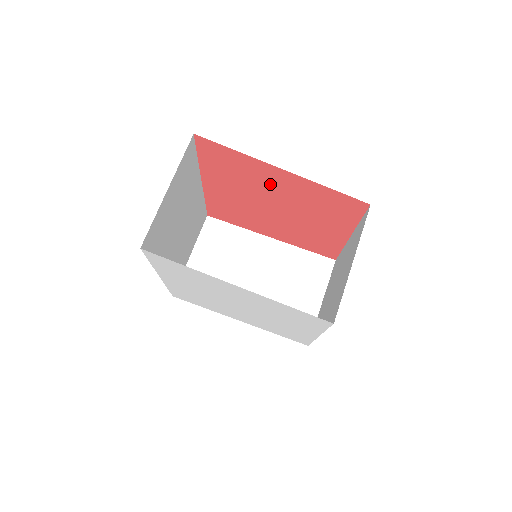
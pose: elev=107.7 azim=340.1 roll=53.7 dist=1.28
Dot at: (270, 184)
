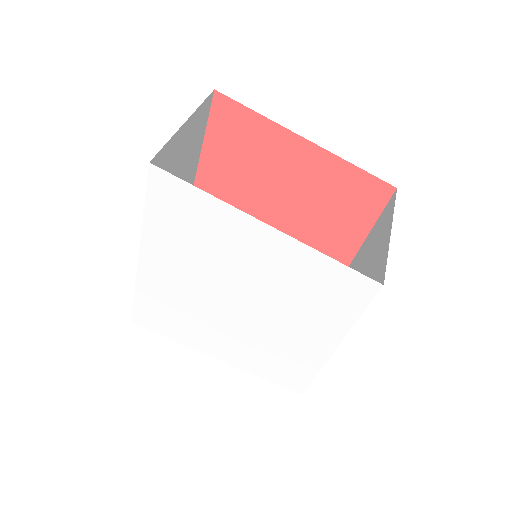
Dot at: (283, 170)
